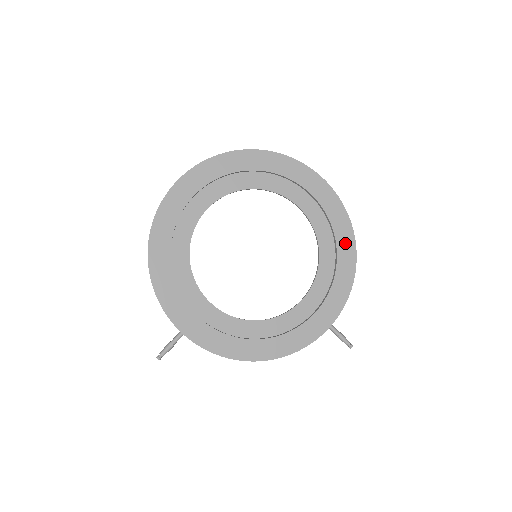
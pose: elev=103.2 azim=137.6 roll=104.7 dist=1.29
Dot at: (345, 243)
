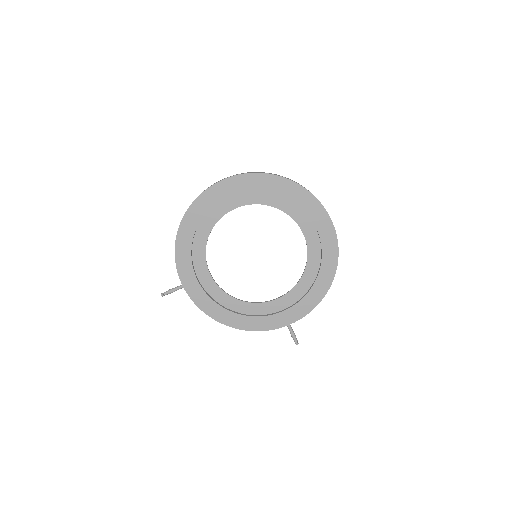
Dot at: (326, 274)
